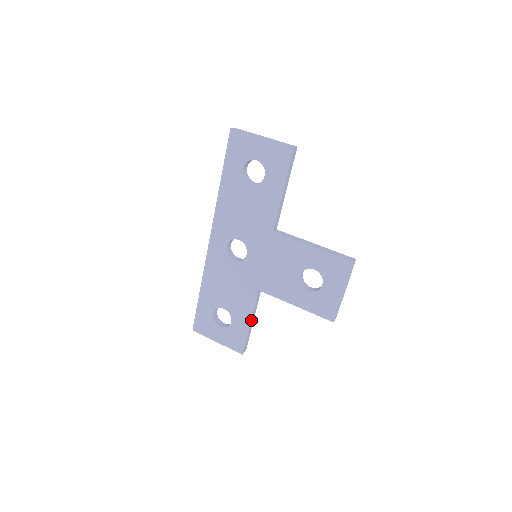
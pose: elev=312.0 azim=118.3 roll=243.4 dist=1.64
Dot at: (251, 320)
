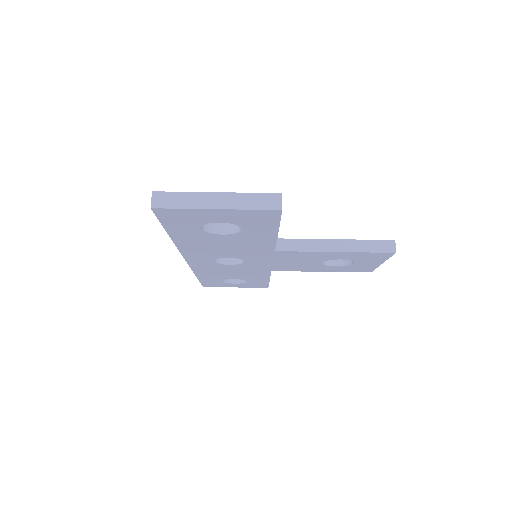
Dot at: occluded
